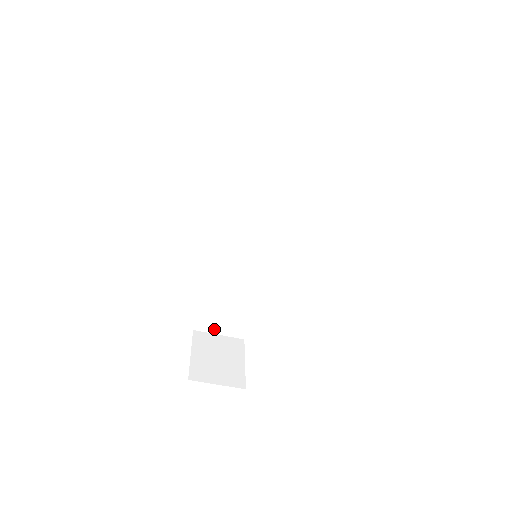
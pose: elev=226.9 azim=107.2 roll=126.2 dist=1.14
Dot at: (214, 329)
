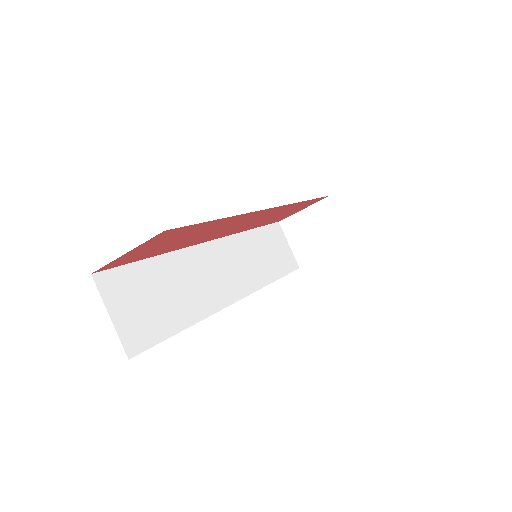
Dot at: (113, 303)
